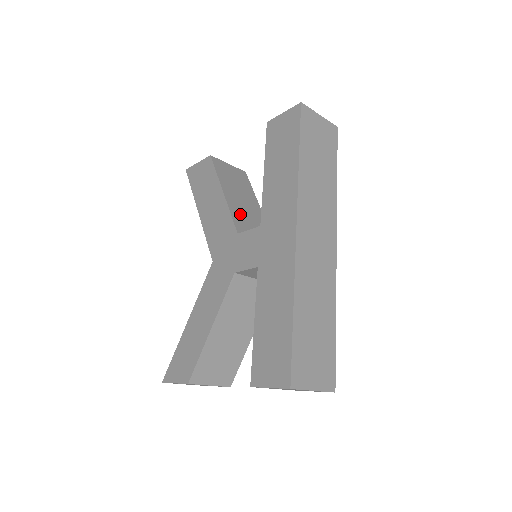
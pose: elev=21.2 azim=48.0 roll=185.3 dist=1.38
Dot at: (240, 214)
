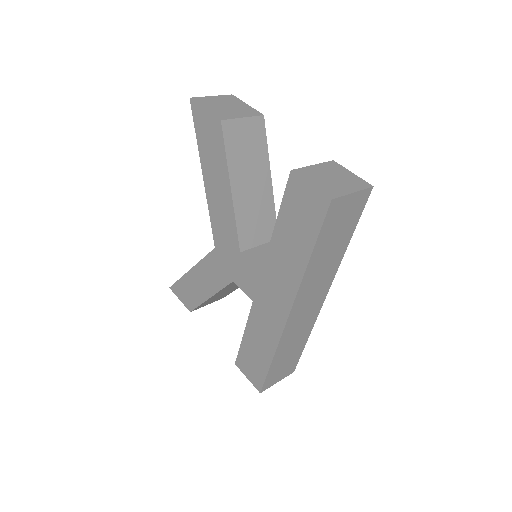
Dot at: (246, 216)
